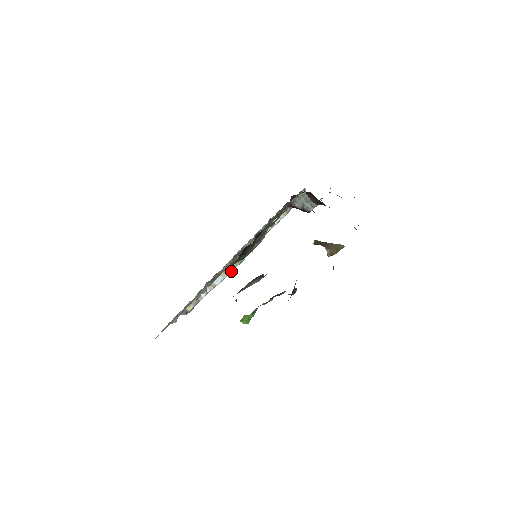
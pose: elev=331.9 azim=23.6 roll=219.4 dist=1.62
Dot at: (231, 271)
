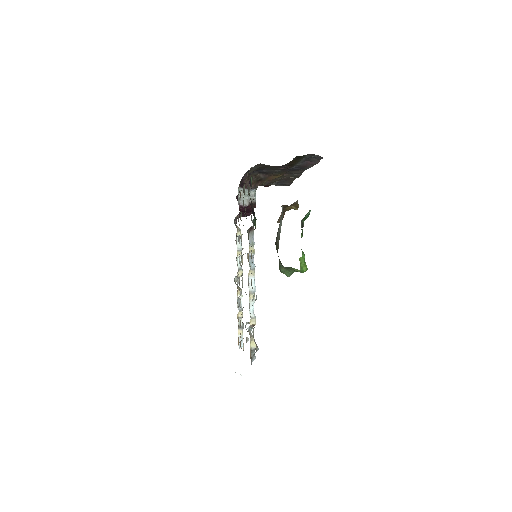
Dot at: (254, 265)
